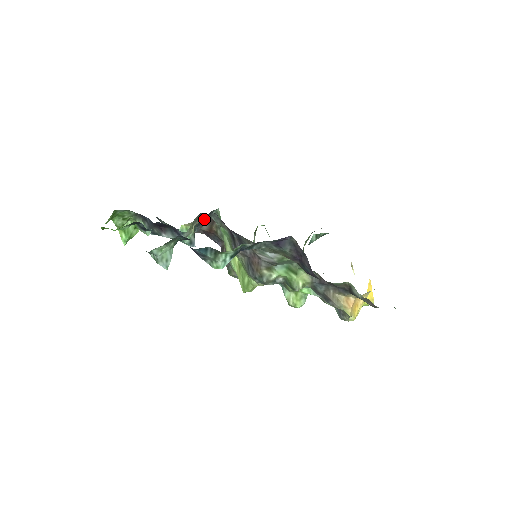
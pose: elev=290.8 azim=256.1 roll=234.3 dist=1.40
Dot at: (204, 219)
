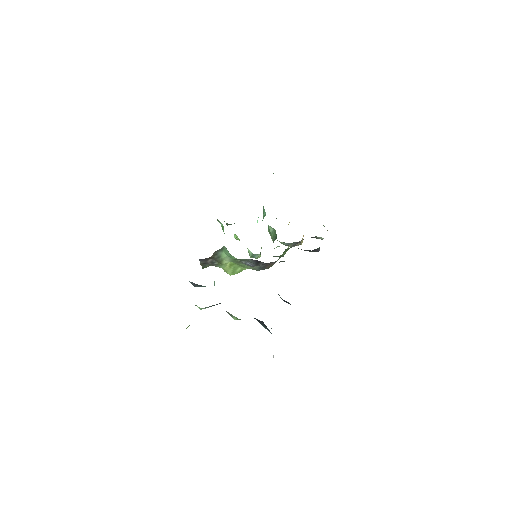
Dot at: occluded
